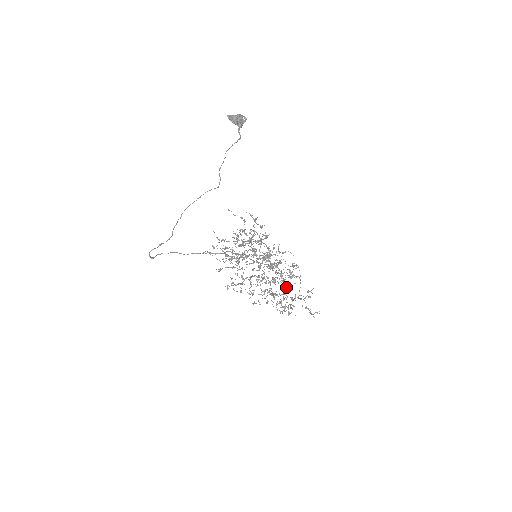
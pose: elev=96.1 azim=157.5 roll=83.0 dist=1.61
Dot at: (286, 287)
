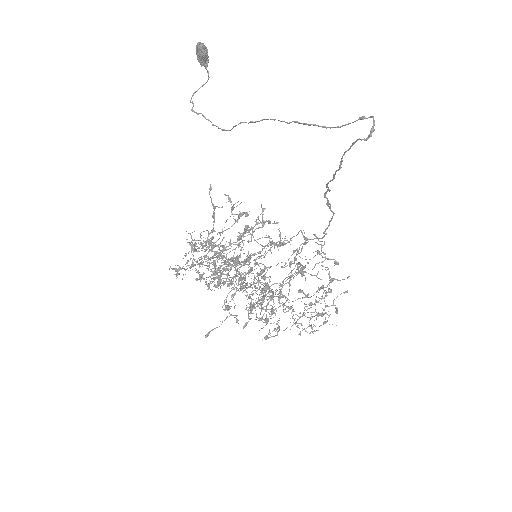
Dot at: (319, 278)
